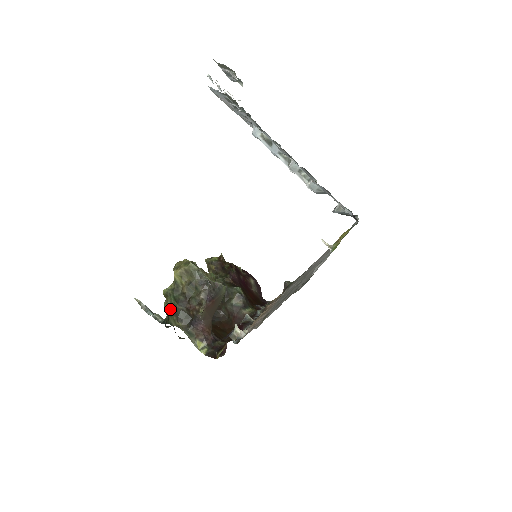
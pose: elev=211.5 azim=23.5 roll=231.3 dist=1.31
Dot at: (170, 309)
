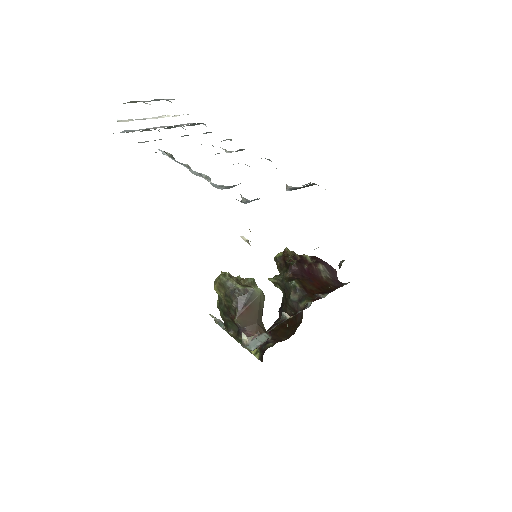
Dot at: occluded
